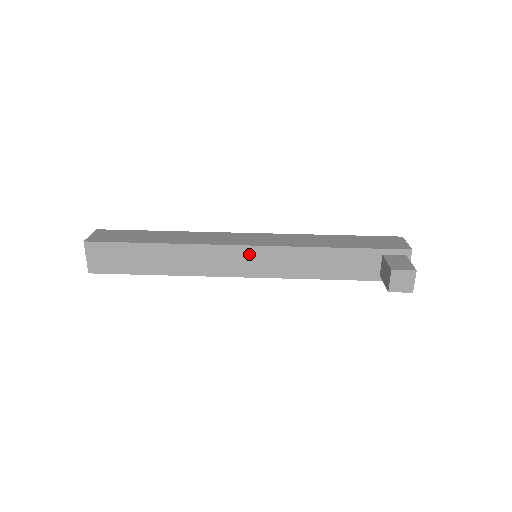
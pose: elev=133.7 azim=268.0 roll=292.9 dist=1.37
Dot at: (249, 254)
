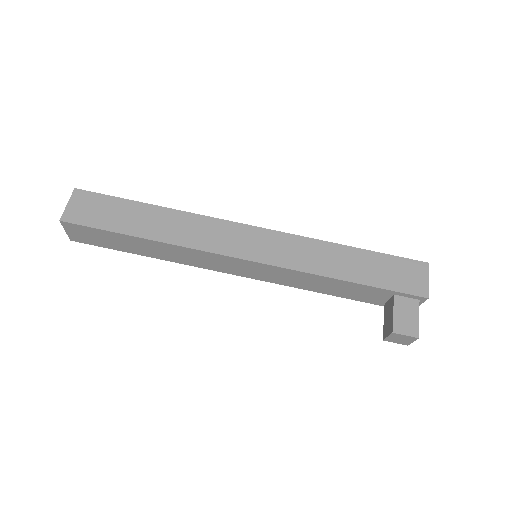
Dot at: (247, 265)
